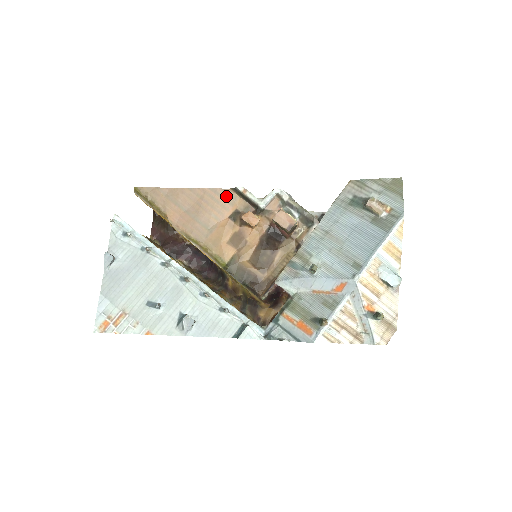
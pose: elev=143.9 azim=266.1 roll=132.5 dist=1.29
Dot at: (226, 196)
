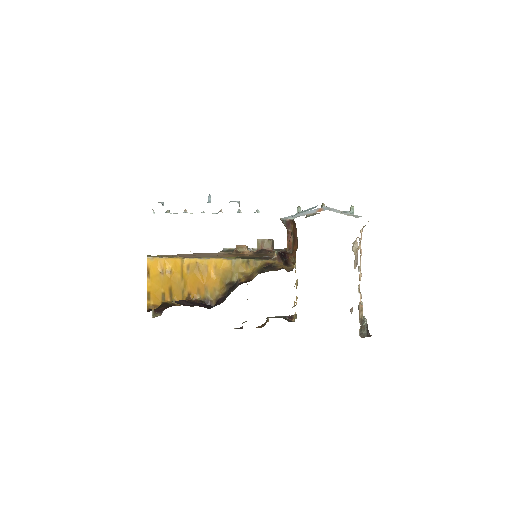
Dot at: occluded
